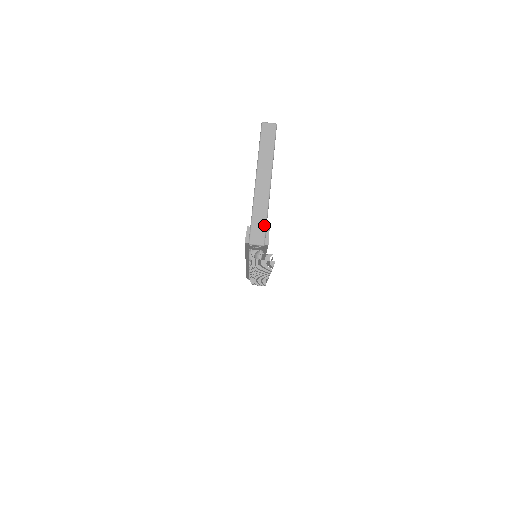
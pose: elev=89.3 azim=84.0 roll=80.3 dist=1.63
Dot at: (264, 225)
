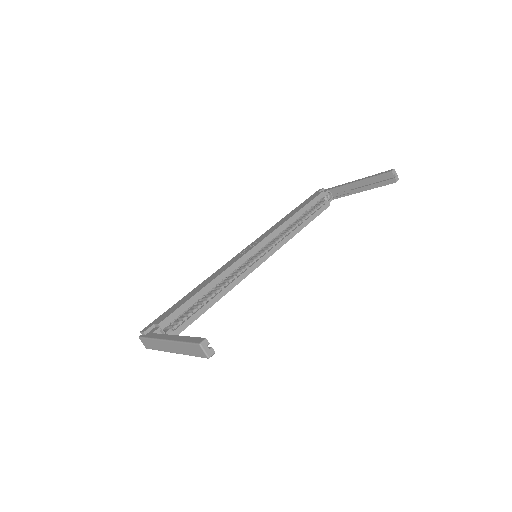
Dot at: (153, 348)
